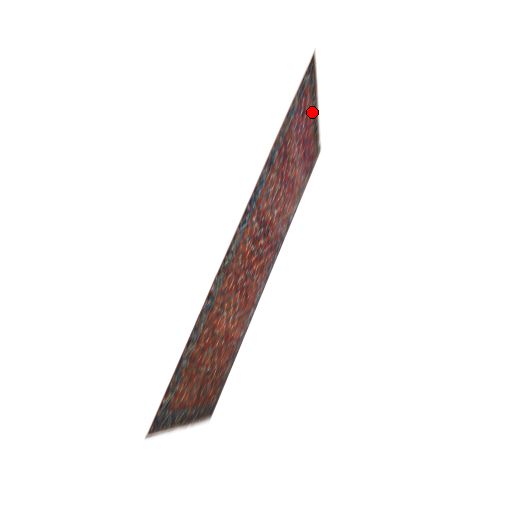
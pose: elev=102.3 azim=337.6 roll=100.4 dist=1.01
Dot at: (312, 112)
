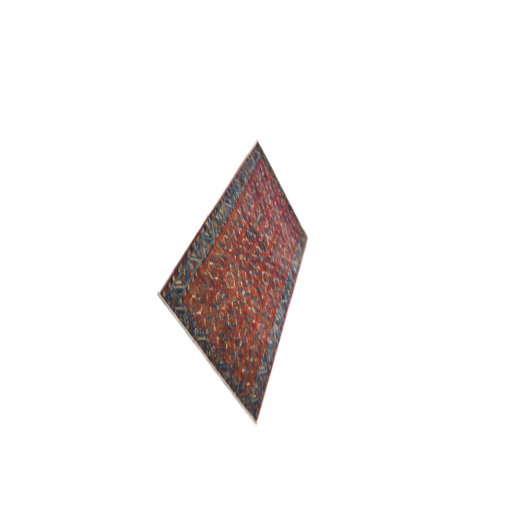
Dot at: (277, 187)
